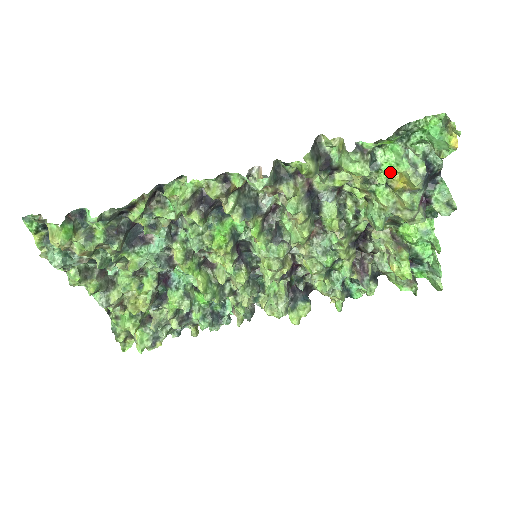
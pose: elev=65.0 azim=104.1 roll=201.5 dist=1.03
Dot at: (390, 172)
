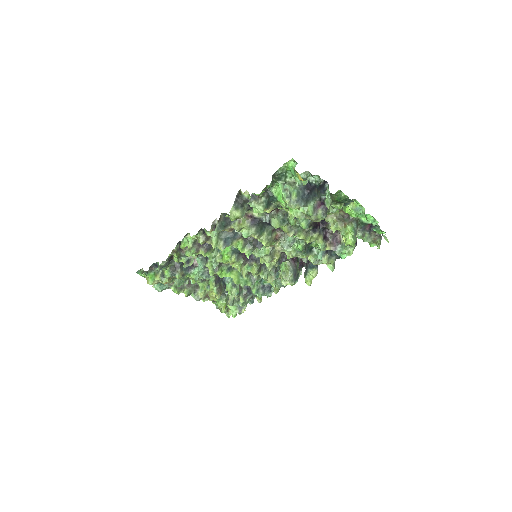
Dot at: (282, 201)
